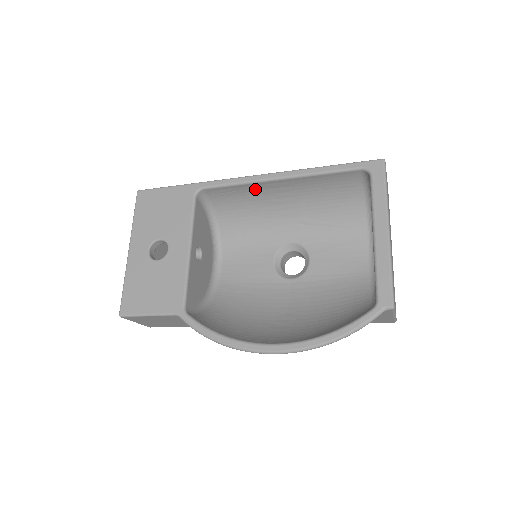
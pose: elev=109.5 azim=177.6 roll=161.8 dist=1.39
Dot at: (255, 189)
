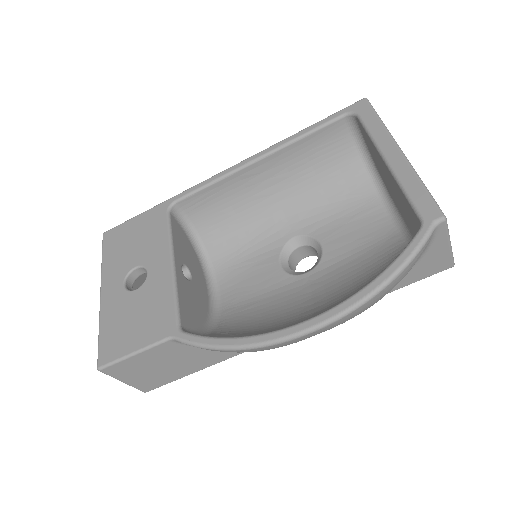
Dot at: (235, 184)
